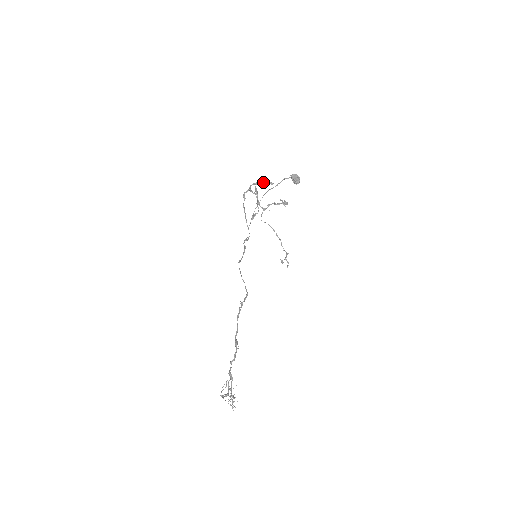
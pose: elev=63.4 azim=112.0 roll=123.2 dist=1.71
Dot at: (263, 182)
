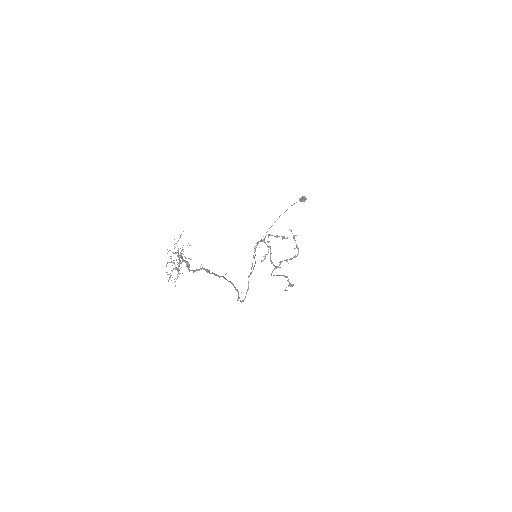
Dot at: (277, 235)
